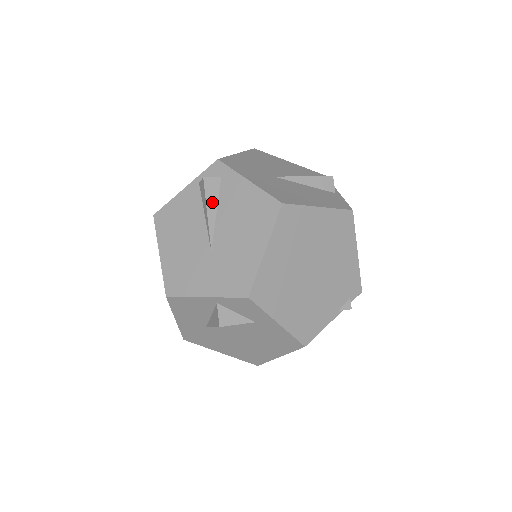
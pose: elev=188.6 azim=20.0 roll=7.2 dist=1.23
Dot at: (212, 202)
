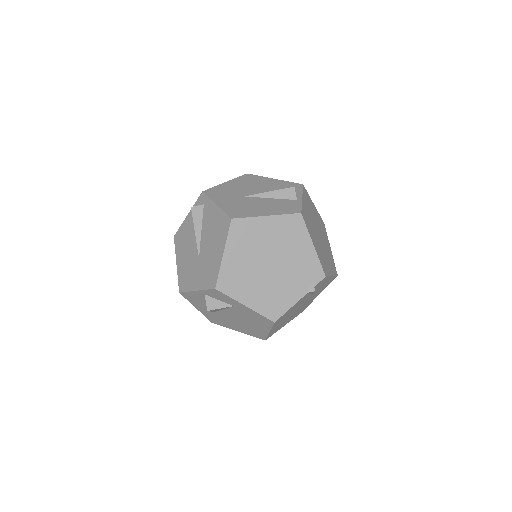
Dot at: (198, 223)
